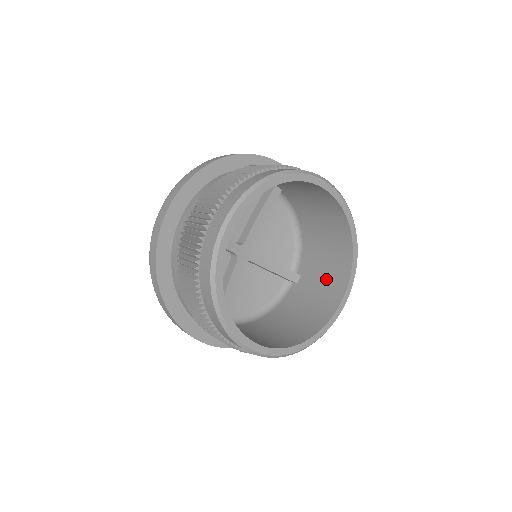
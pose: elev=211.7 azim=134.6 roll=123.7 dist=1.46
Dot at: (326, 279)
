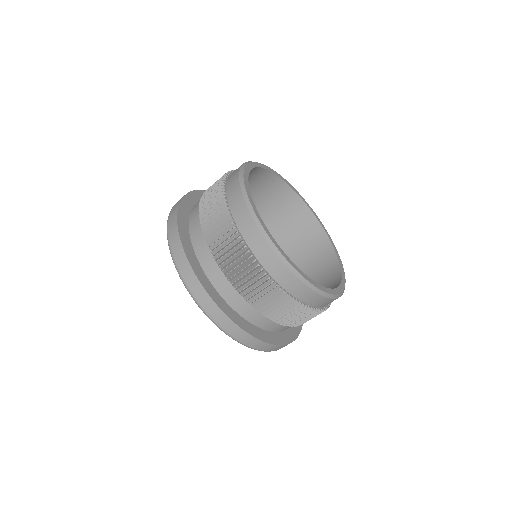
Dot at: (315, 266)
